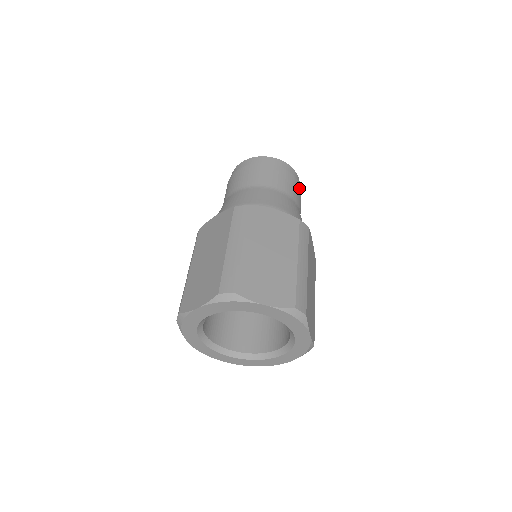
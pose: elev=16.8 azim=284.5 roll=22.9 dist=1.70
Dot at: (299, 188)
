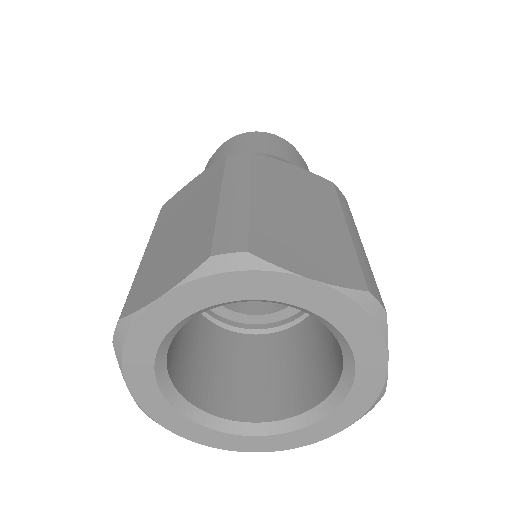
Dot at: occluded
